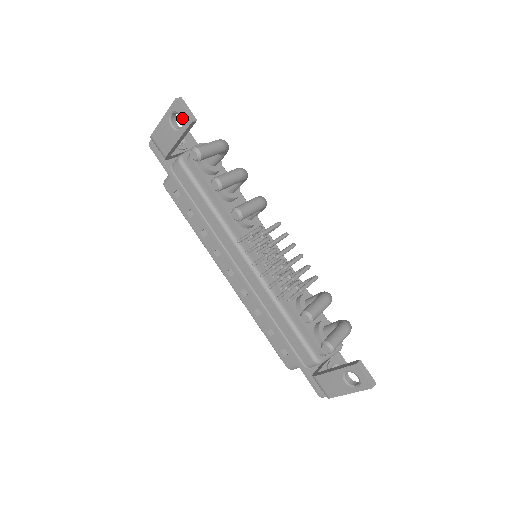
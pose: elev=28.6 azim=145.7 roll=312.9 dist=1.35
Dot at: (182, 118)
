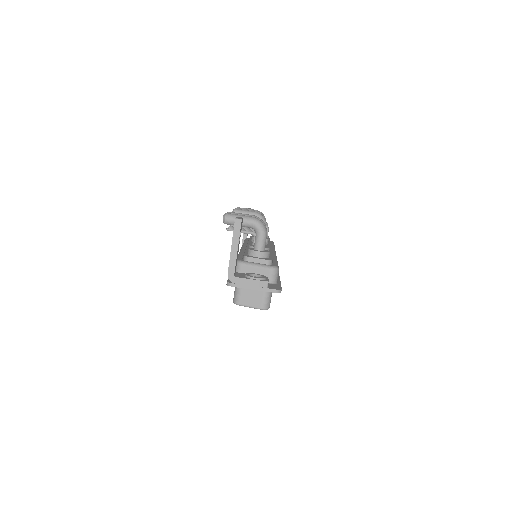
Dot at: occluded
